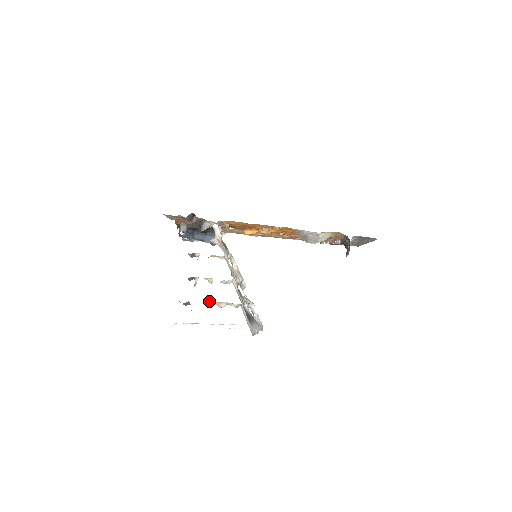
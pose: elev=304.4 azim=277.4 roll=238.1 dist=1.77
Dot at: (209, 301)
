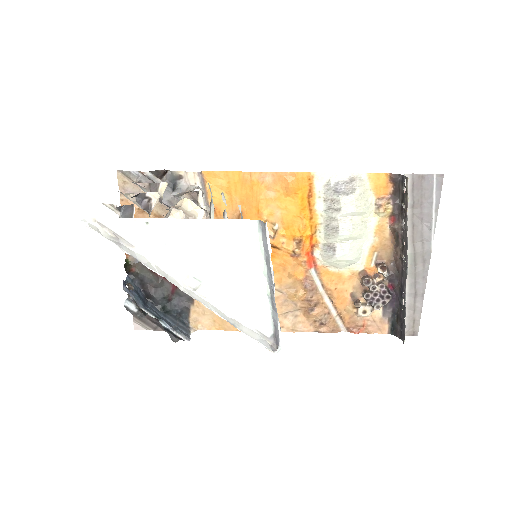
Dot at: occluded
